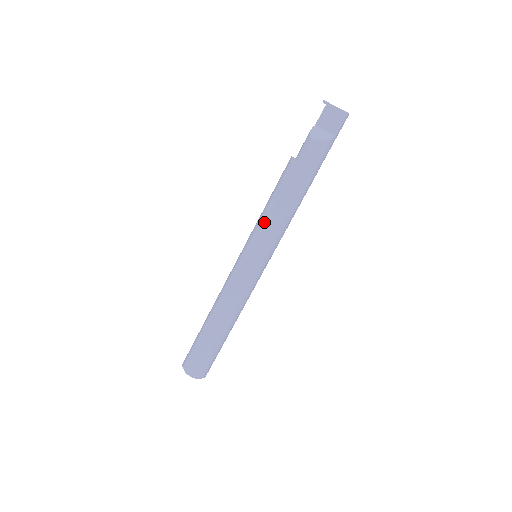
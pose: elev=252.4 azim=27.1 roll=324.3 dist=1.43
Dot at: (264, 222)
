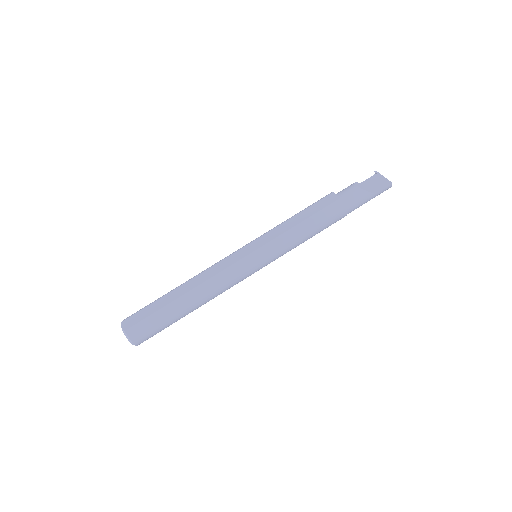
Dot at: (281, 227)
